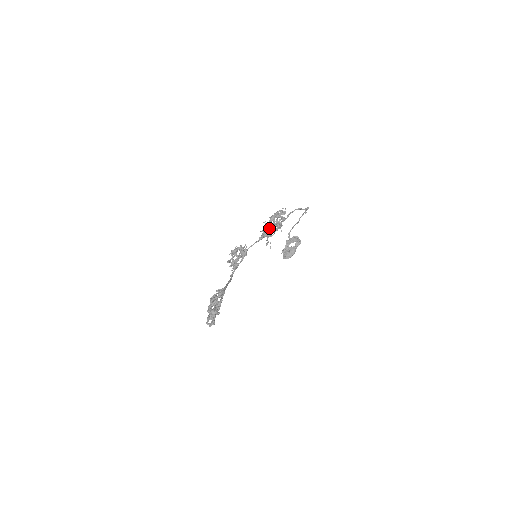
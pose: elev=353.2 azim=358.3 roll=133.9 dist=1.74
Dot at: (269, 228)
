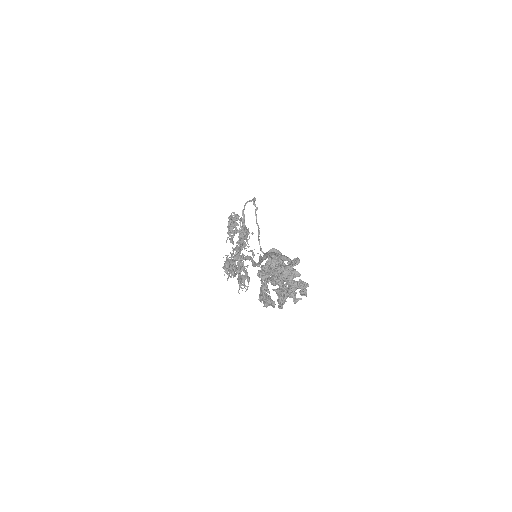
Dot at: (237, 243)
